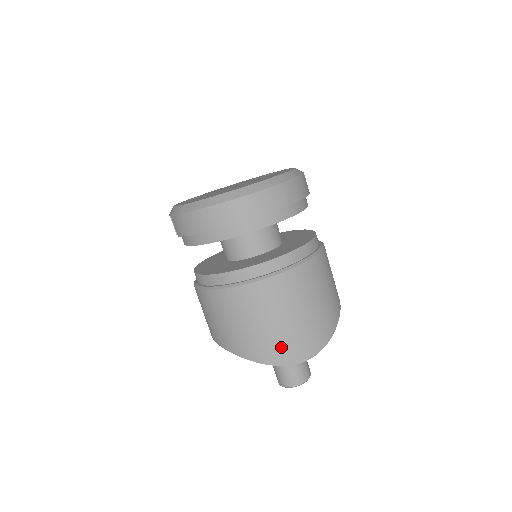
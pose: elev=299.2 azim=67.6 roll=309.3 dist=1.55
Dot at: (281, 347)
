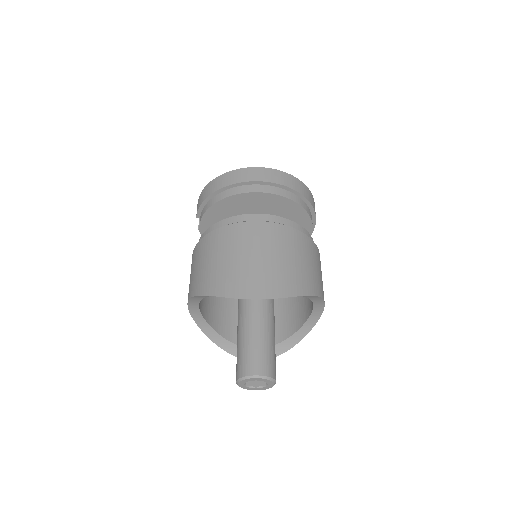
Dot at: (238, 280)
